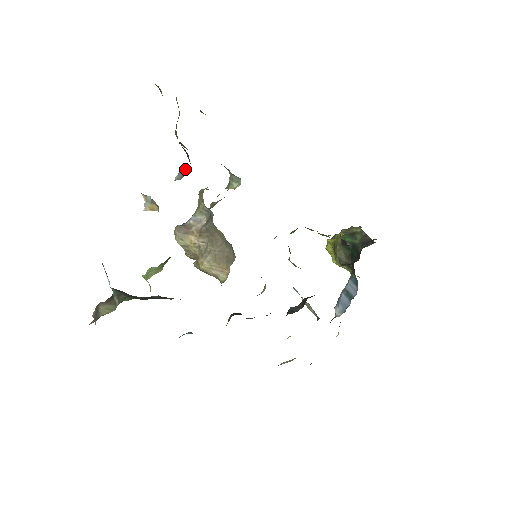
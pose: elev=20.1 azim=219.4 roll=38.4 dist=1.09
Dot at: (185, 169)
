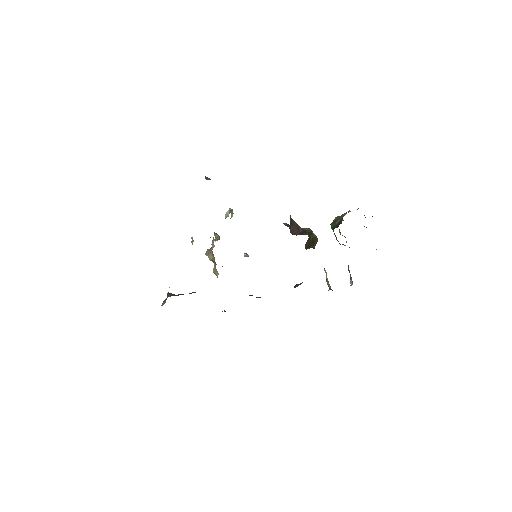
Dot at: occluded
